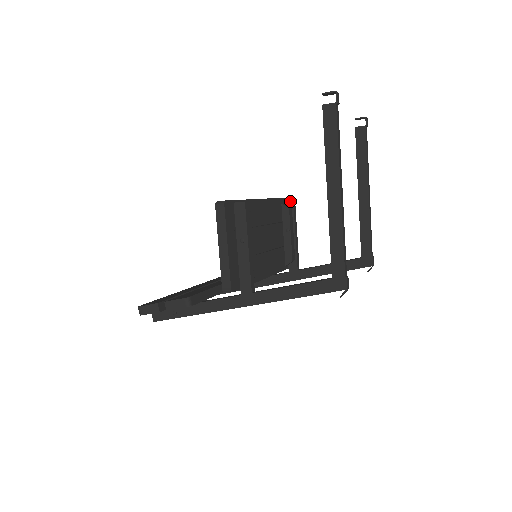
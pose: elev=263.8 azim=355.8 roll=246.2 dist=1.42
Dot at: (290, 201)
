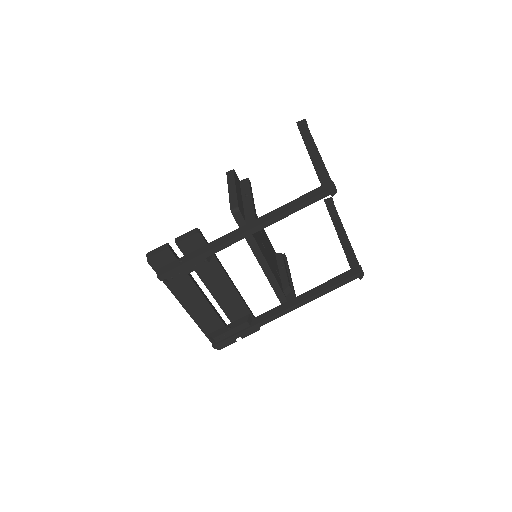
Dot at: occluded
